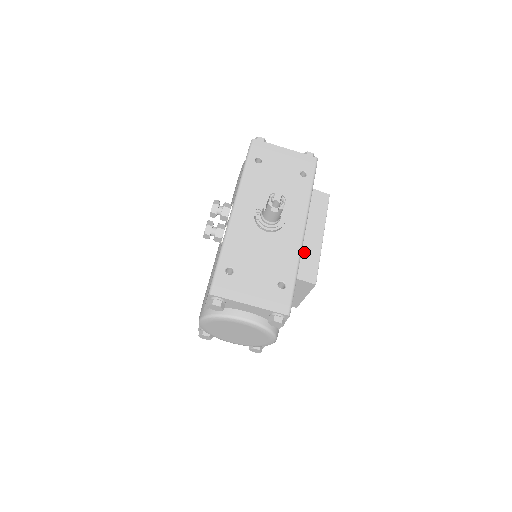
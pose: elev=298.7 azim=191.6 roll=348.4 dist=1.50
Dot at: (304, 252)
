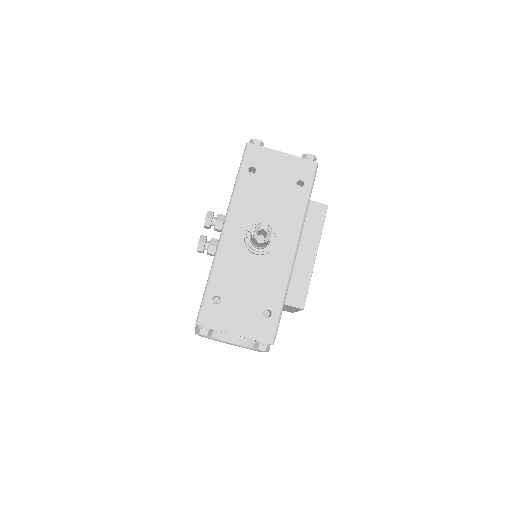
Dot at: (294, 275)
